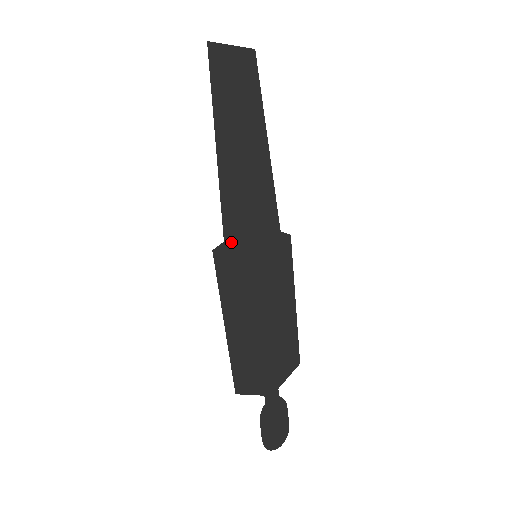
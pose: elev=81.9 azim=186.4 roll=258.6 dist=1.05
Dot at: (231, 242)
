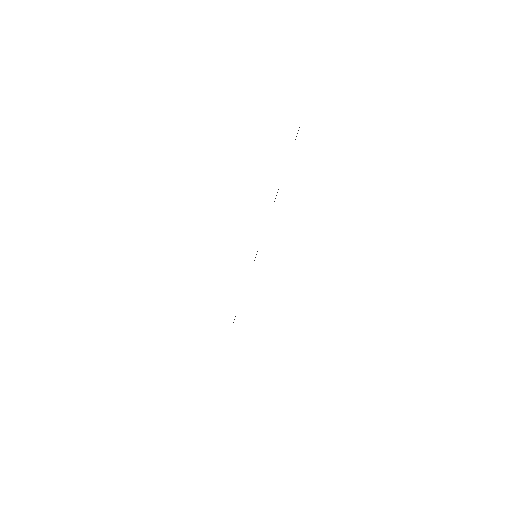
Dot at: occluded
